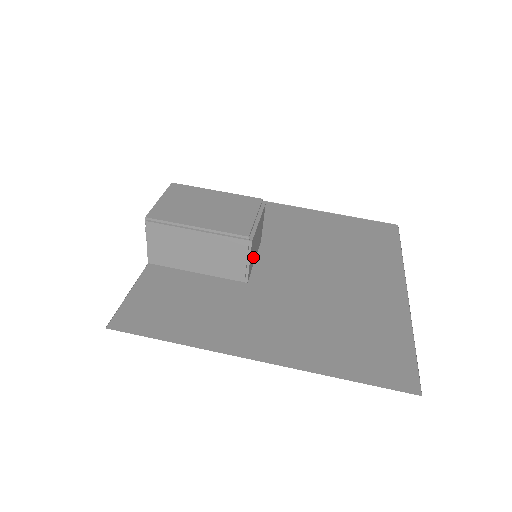
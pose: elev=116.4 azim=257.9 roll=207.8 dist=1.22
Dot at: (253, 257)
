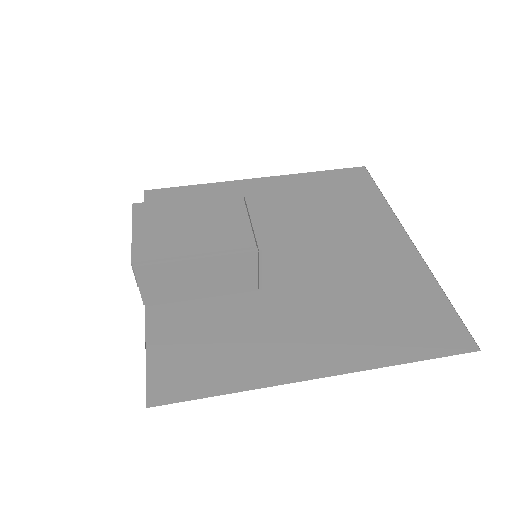
Dot at: occluded
